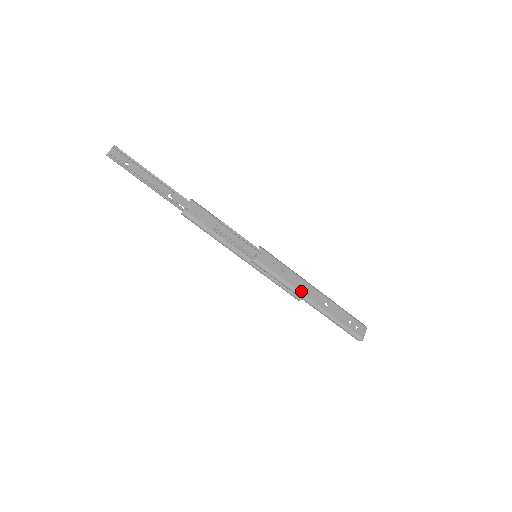
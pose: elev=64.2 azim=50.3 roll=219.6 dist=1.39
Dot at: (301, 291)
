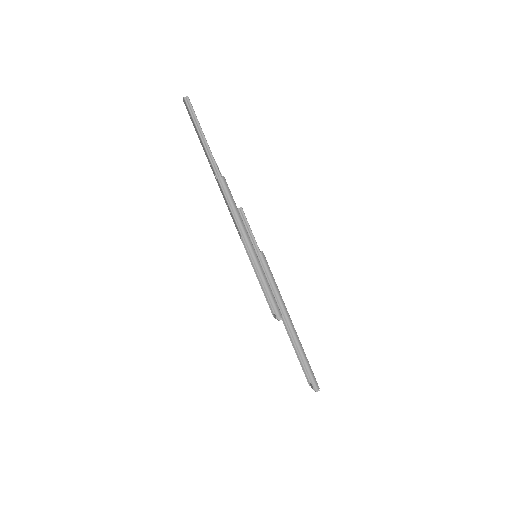
Dot at: (285, 307)
